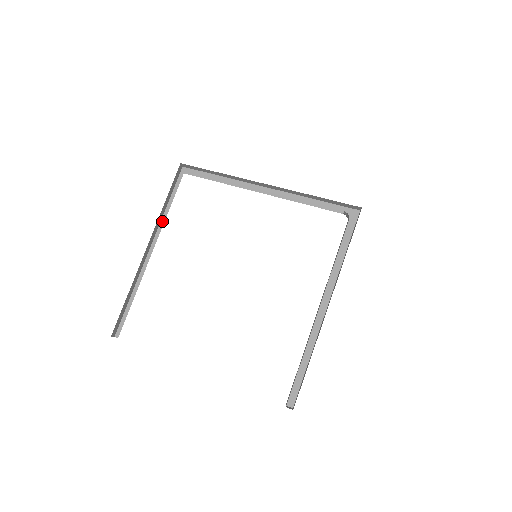
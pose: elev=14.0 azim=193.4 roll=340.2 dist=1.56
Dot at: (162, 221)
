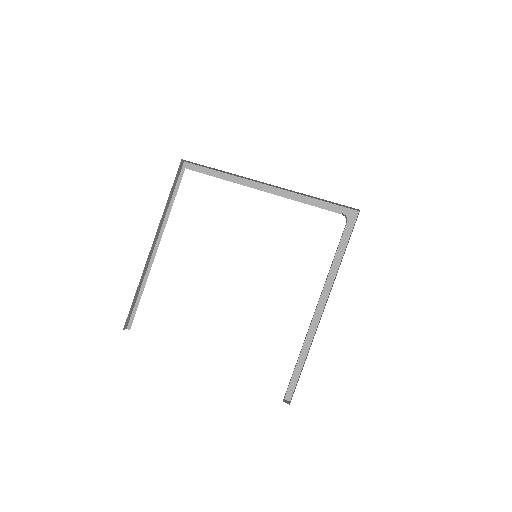
Dot at: (166, 217)
